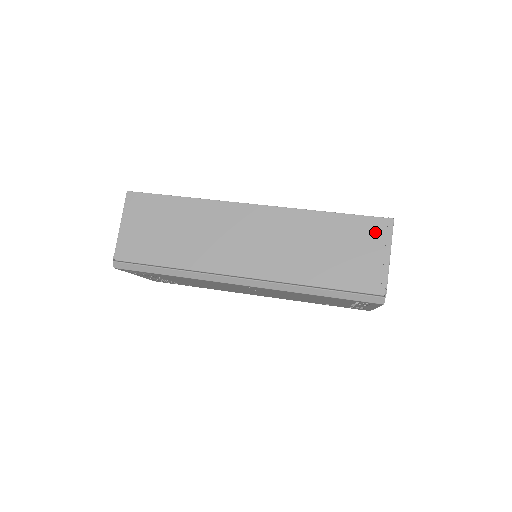
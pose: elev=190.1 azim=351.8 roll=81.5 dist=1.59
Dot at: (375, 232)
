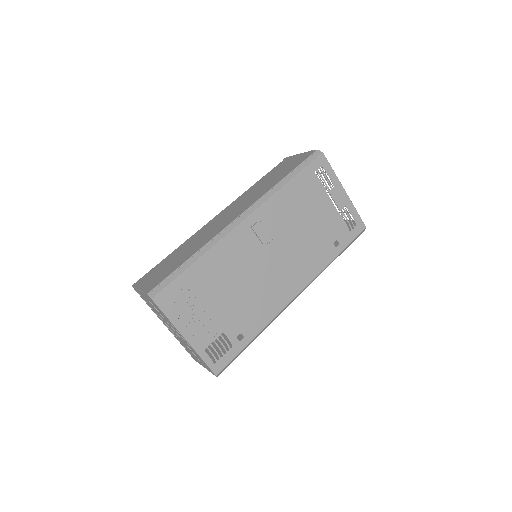
Dot at: (284, 163)
